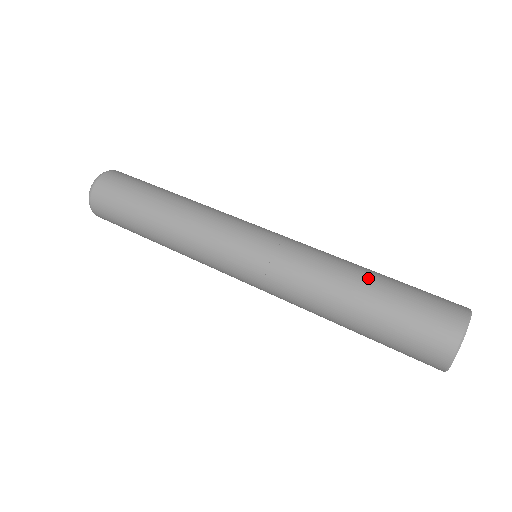
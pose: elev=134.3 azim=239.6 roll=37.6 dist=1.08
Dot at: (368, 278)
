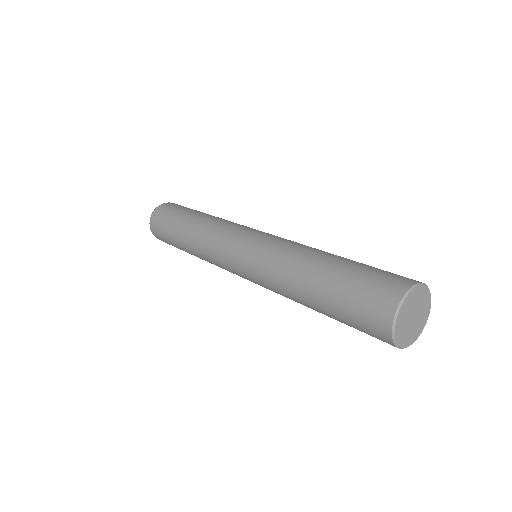
Dot at: occluded
